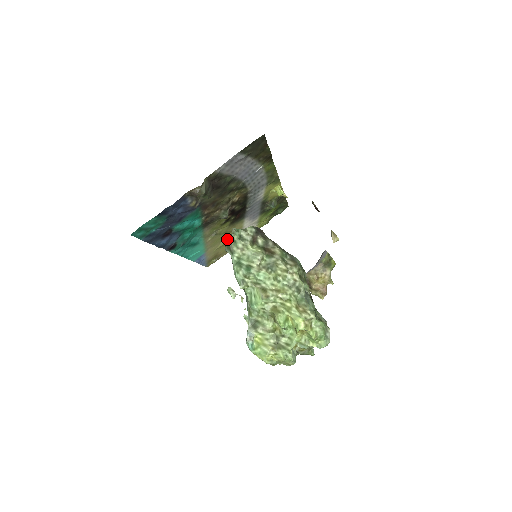
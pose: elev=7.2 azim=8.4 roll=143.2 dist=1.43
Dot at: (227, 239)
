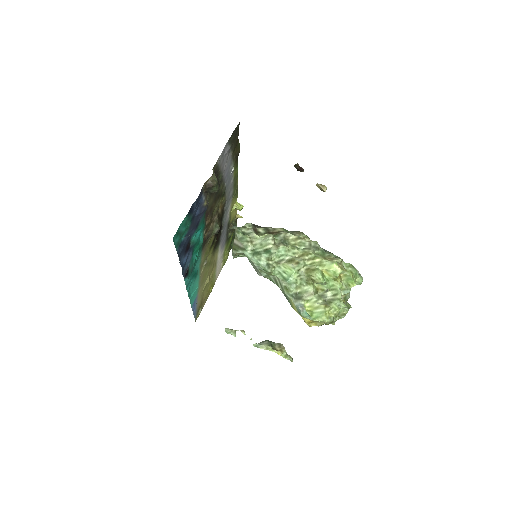
Dot at: (209, 276)
